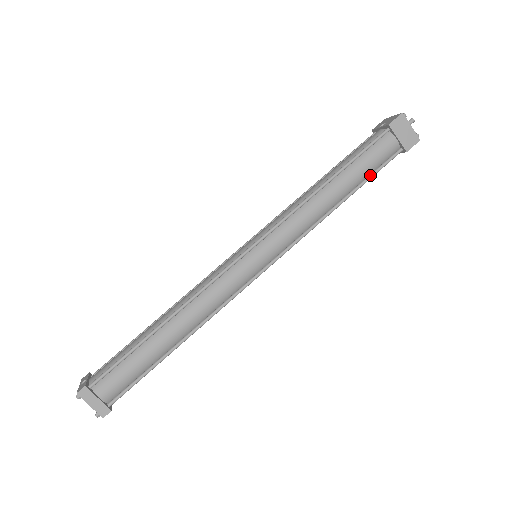
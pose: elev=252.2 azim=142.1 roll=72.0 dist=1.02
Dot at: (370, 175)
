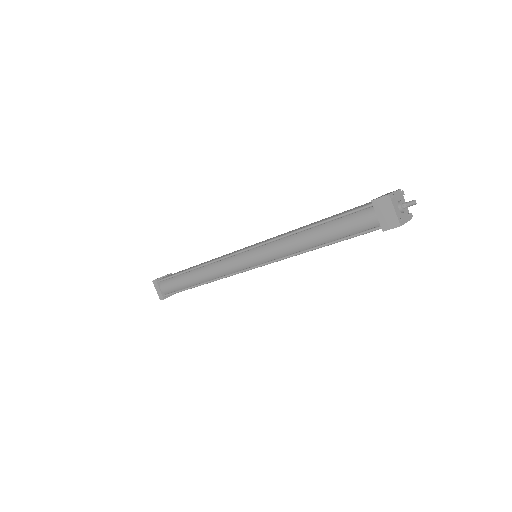
Dot at: (345, 237)
